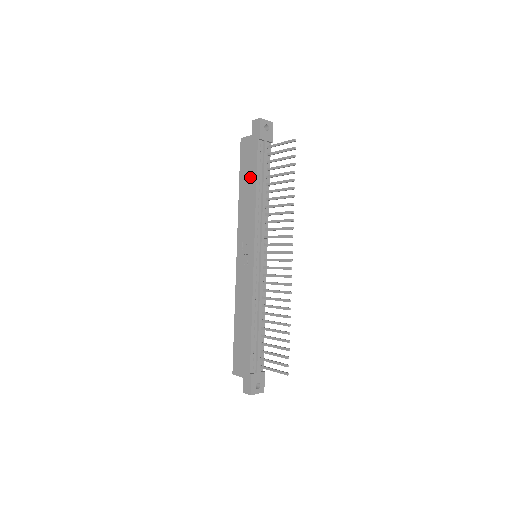
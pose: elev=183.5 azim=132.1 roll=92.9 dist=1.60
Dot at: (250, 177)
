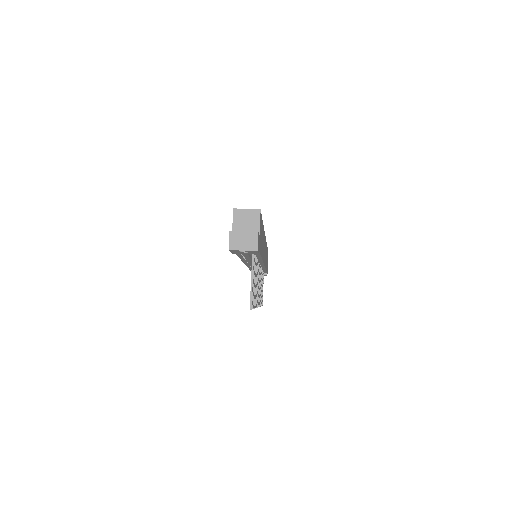
Dot at: occluded
